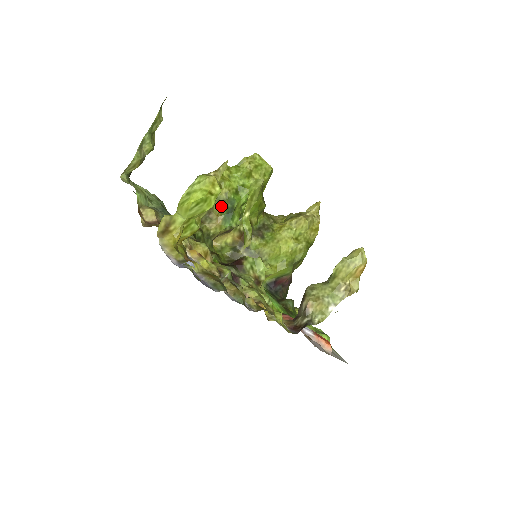
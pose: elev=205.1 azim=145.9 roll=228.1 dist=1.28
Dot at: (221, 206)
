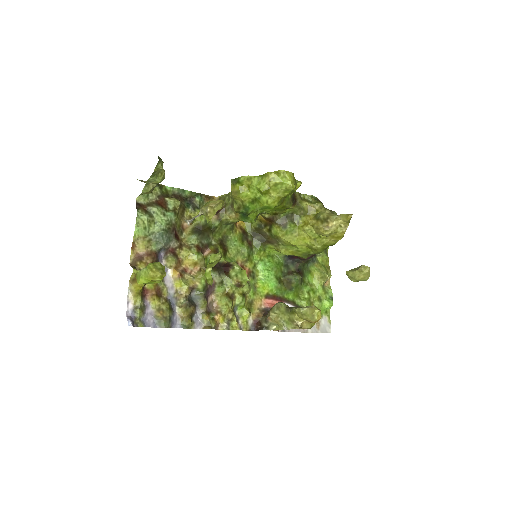
Dot at: (236, 209)
